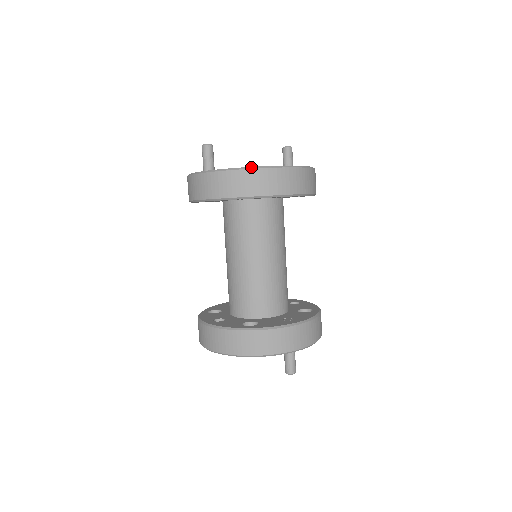
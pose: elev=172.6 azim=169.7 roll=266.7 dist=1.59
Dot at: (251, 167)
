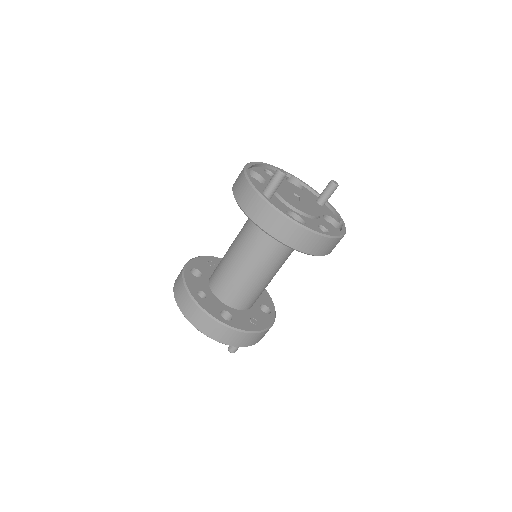
Dot at: (308, 228)
